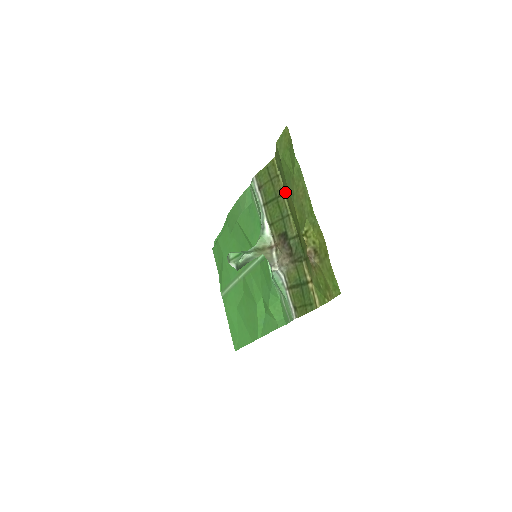
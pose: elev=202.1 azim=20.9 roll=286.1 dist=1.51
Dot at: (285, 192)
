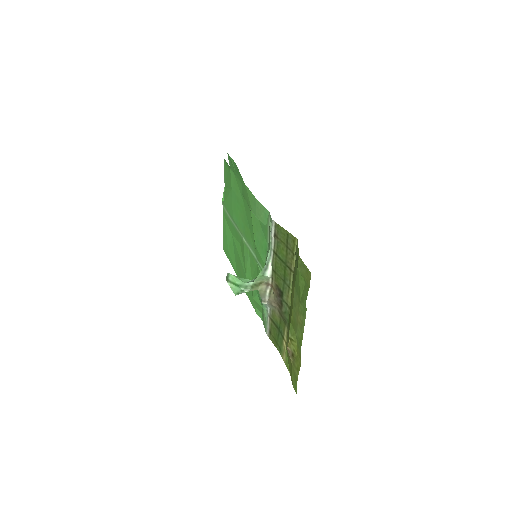
Dot at: (293, 274)
